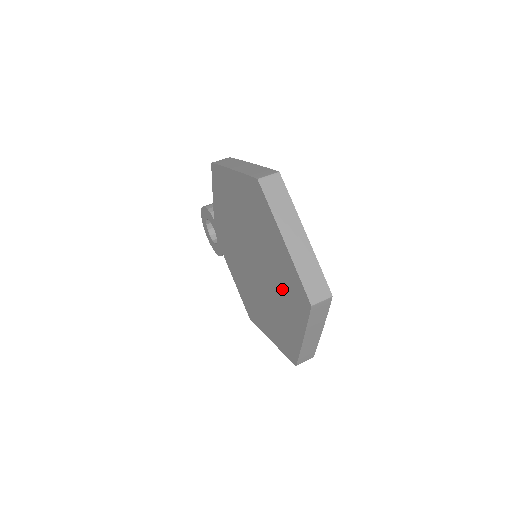
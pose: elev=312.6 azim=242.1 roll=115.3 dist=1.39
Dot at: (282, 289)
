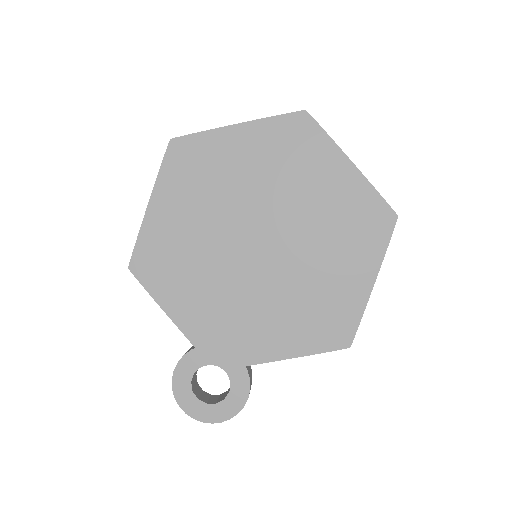
Dot at: (291, 173)
